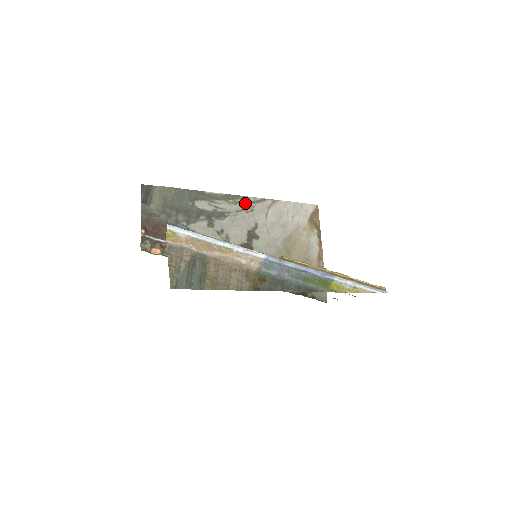
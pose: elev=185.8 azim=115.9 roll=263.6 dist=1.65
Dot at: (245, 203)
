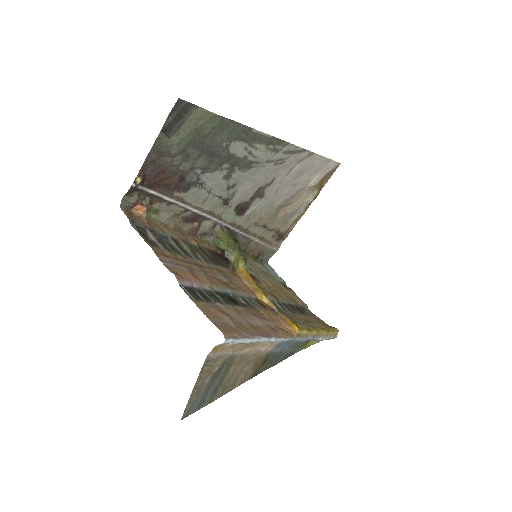
Dot at: (283, 152)
